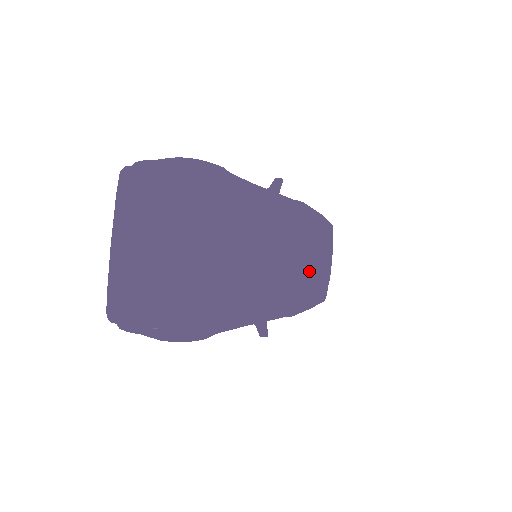
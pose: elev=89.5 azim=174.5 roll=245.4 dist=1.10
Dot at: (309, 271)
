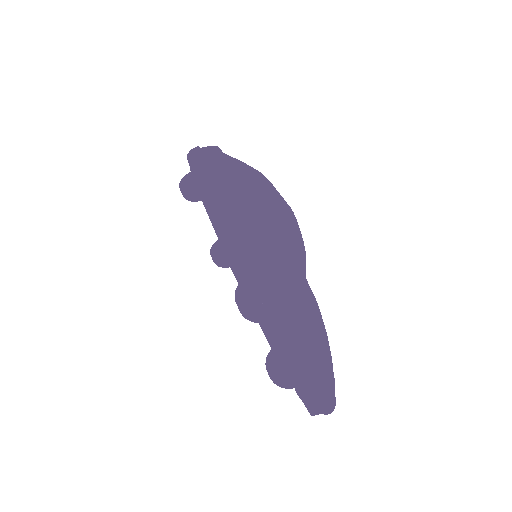
Dot at: occluded
